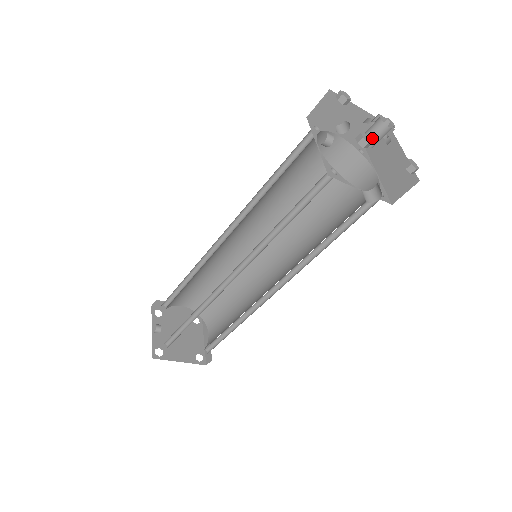
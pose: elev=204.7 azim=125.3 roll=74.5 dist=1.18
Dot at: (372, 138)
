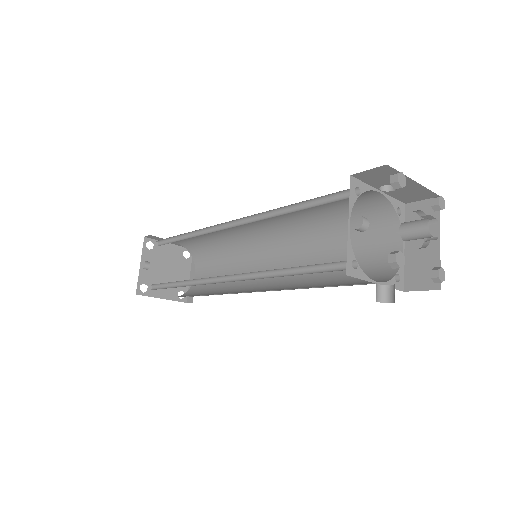
Dot at: (410, 236)
